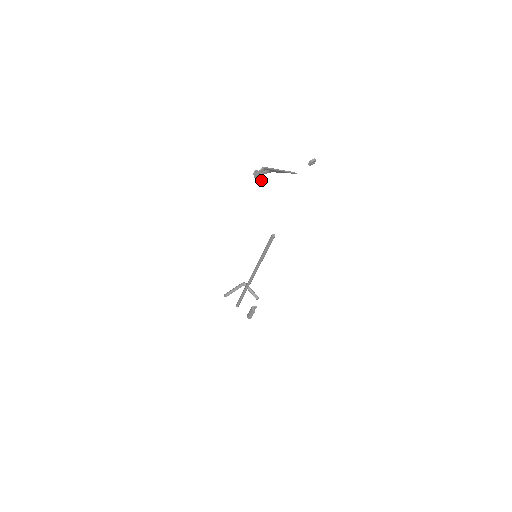
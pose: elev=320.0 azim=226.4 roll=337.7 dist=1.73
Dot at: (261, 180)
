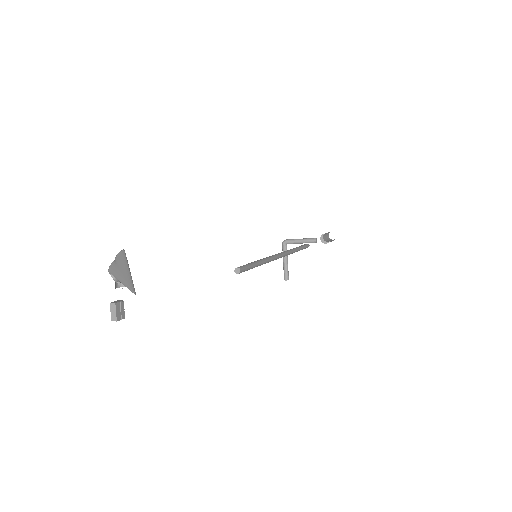
Dot at: occluded
